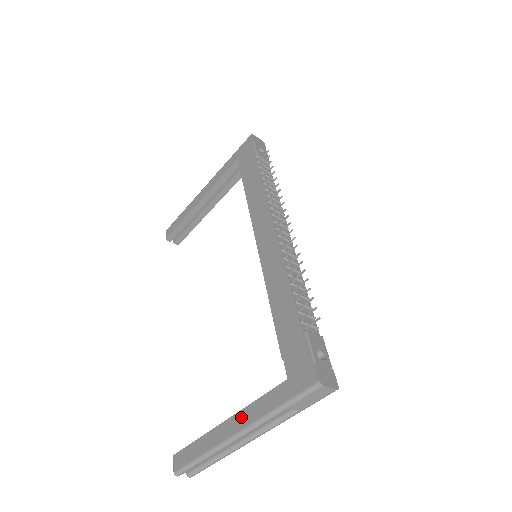
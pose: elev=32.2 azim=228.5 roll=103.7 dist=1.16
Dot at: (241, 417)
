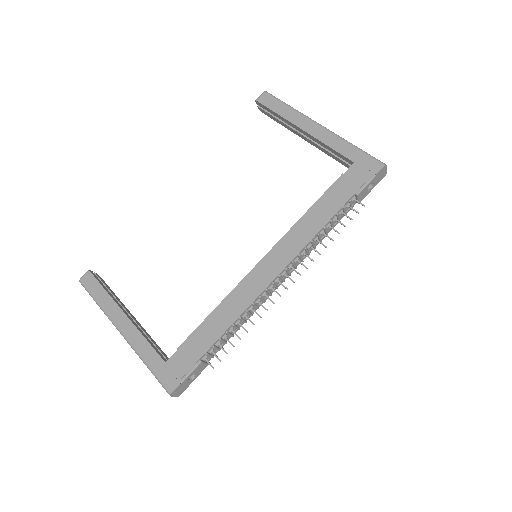
Dot at: (131, 330)
